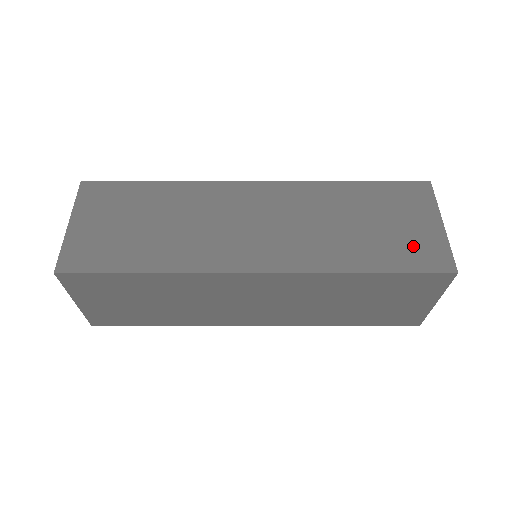
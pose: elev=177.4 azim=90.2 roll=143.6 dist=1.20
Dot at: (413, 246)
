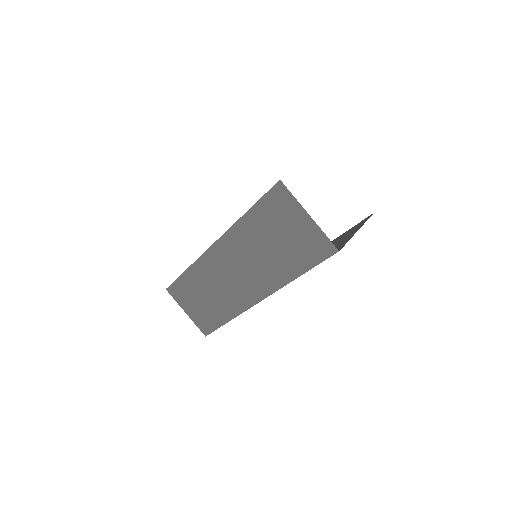
Dot at: occluded
